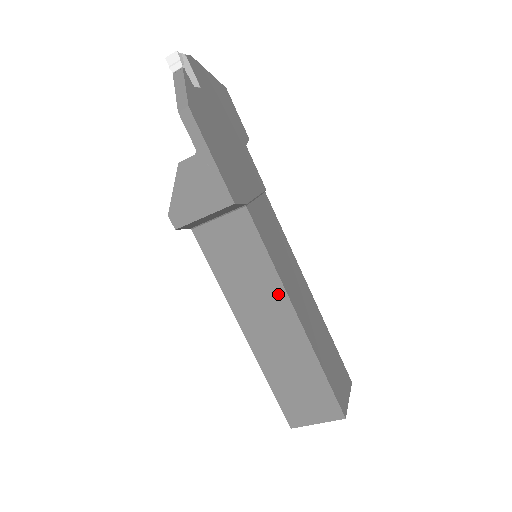
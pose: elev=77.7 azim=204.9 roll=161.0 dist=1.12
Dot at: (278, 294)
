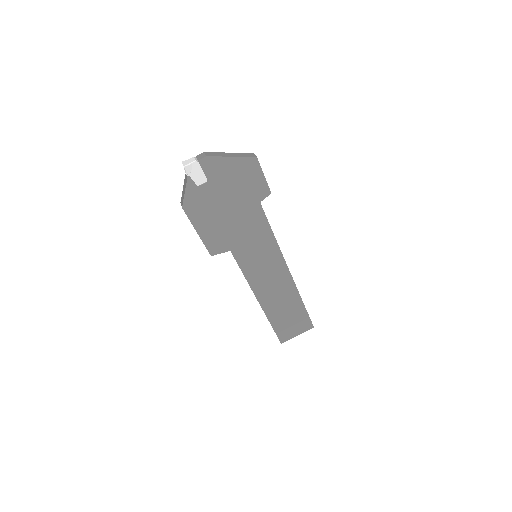
Dot at: occluded
